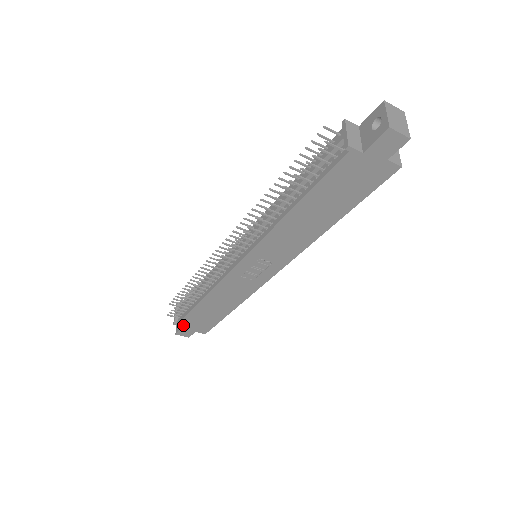
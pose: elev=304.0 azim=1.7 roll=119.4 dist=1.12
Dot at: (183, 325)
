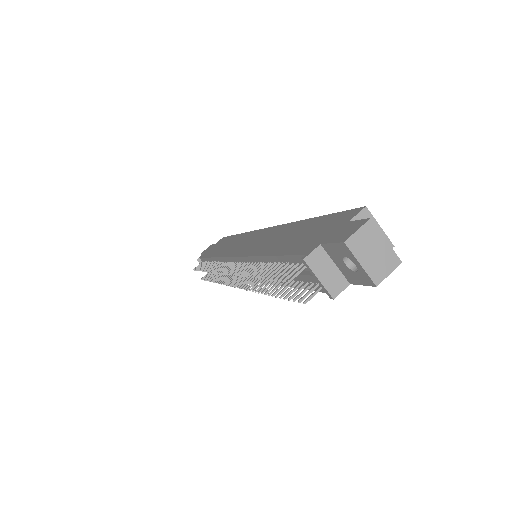
Dot at: occluded
